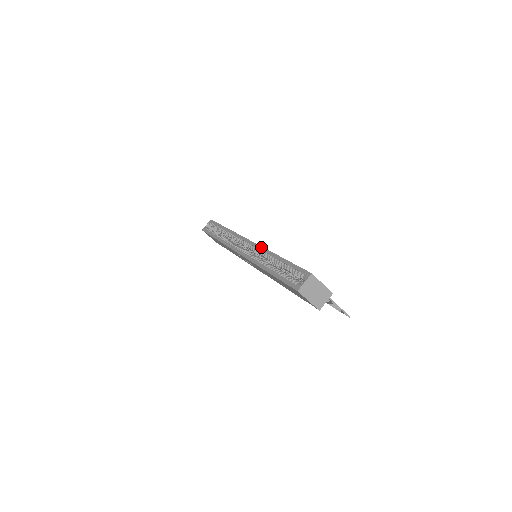
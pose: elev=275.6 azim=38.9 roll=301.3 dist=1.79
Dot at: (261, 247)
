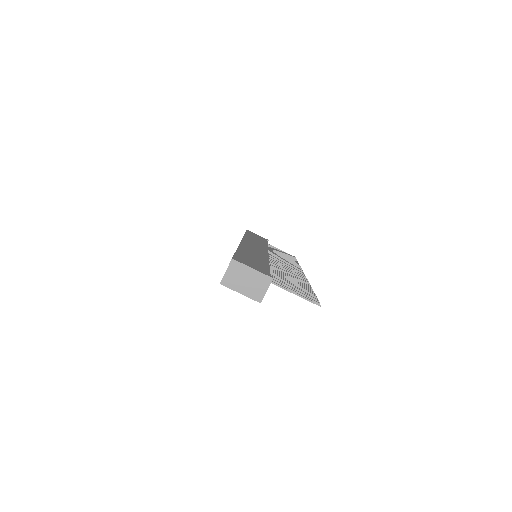
Dot at: occluded
